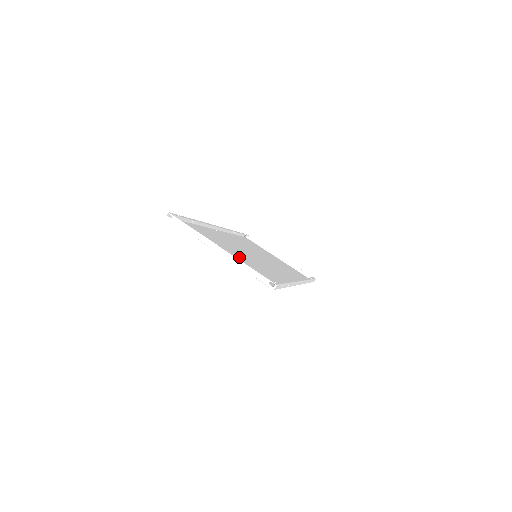
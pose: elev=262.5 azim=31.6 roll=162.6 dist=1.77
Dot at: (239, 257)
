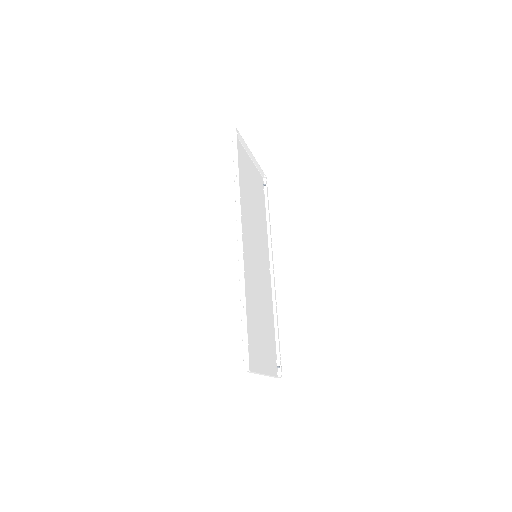
Dot at: (262, 331)
